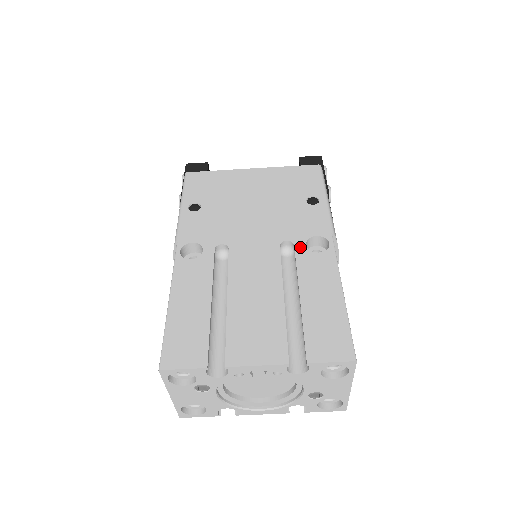
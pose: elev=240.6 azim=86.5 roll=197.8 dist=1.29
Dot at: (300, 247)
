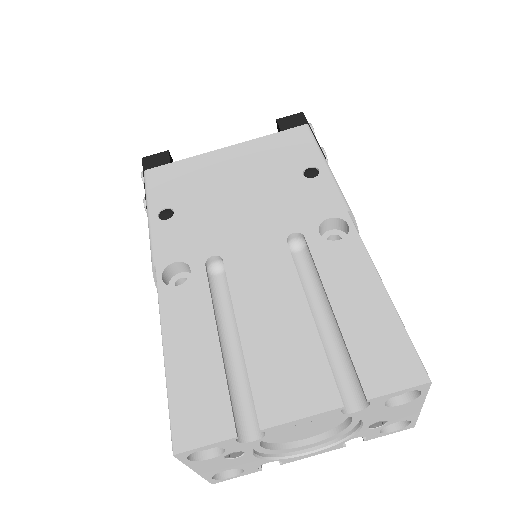
Dot at: (313, 238)
